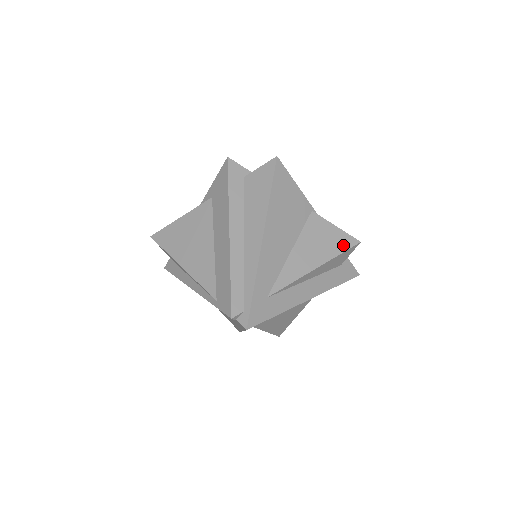
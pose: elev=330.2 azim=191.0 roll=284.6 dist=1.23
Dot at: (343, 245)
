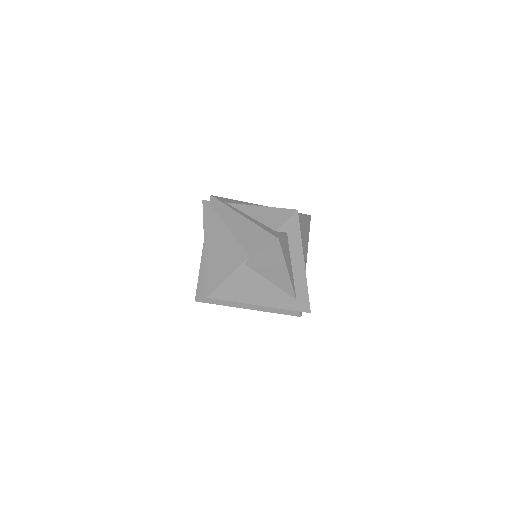
Dot at: (277, 251)
